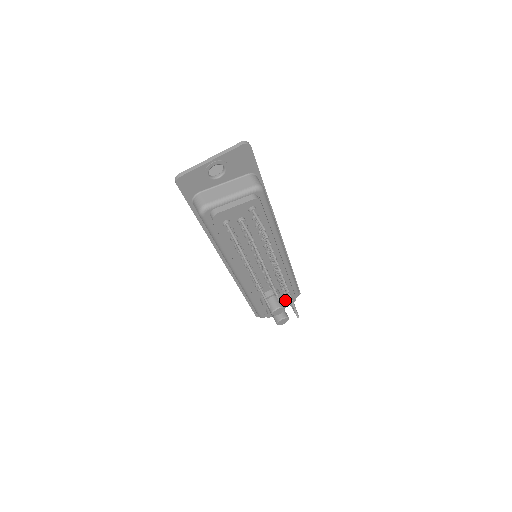
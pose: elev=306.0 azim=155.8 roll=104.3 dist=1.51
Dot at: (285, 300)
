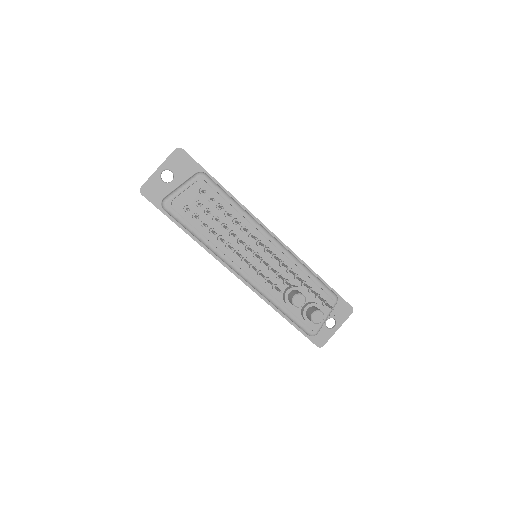
Dot at: (319, 302)
